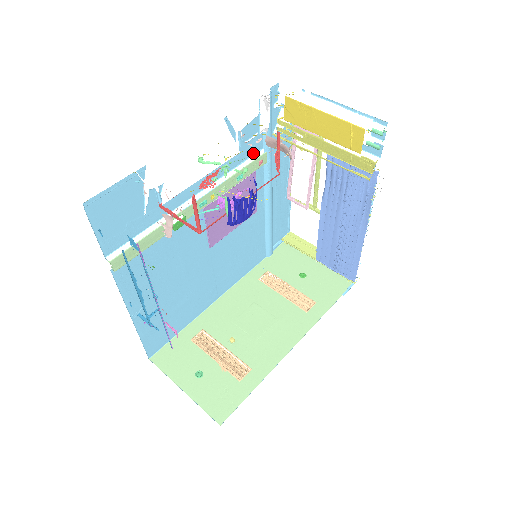
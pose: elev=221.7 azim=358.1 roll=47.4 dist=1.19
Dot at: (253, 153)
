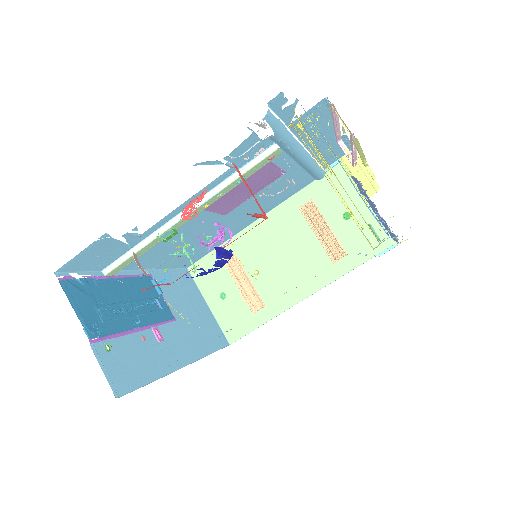
Dot at: (259, 153)
